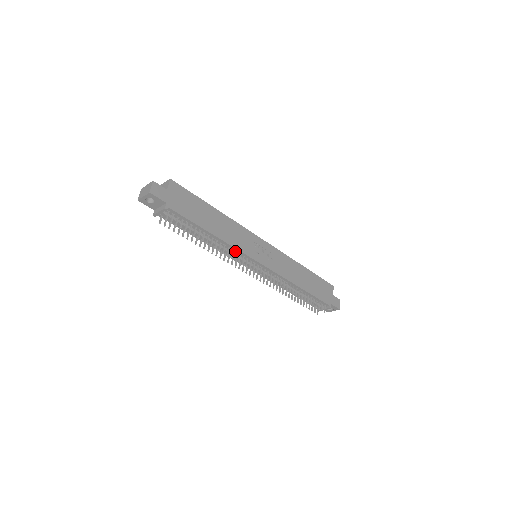
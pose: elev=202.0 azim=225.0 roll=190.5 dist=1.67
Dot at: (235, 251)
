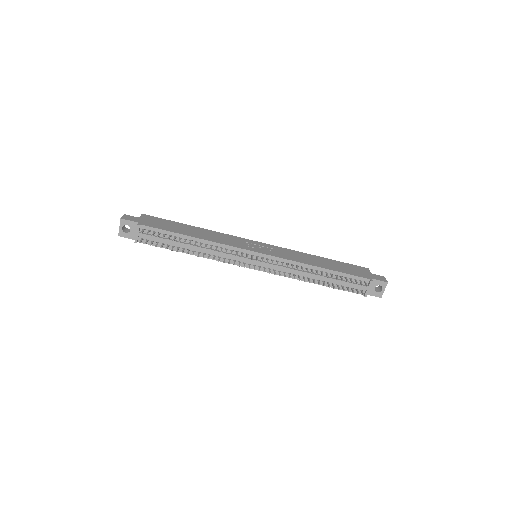
Dot at: (226, 249)
